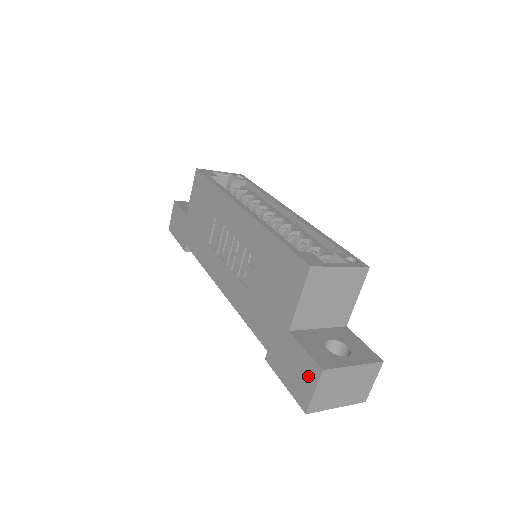
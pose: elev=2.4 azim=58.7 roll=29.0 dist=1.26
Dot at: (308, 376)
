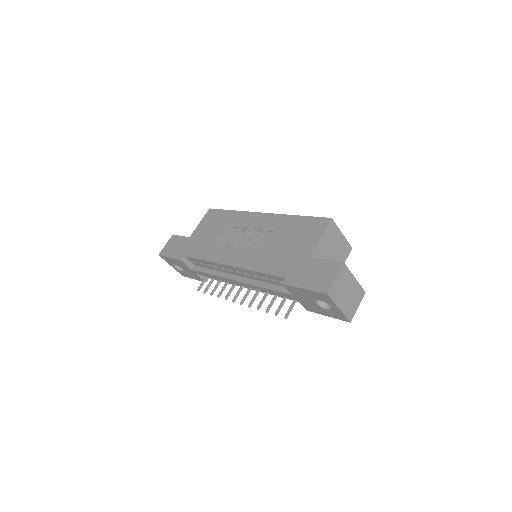
Dot at: (330, 272)
